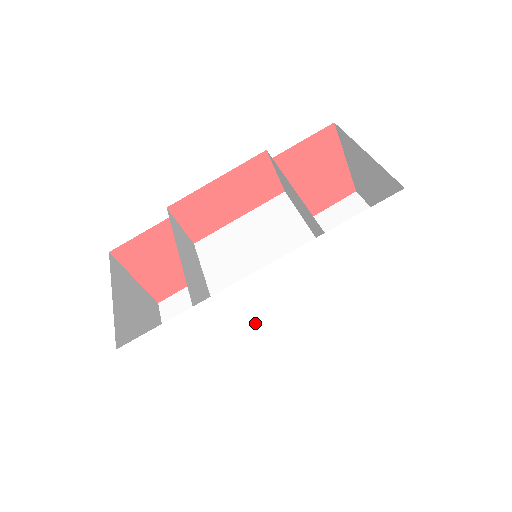
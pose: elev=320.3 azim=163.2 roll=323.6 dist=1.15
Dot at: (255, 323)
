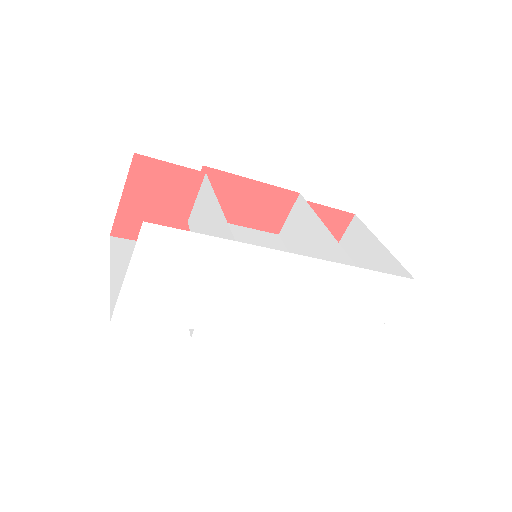
Dot at: (246, 301)
